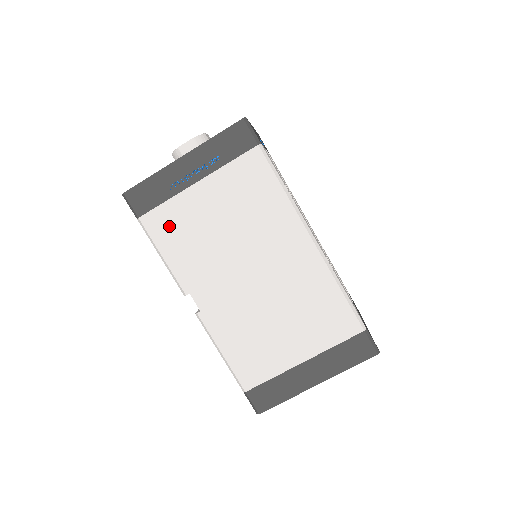
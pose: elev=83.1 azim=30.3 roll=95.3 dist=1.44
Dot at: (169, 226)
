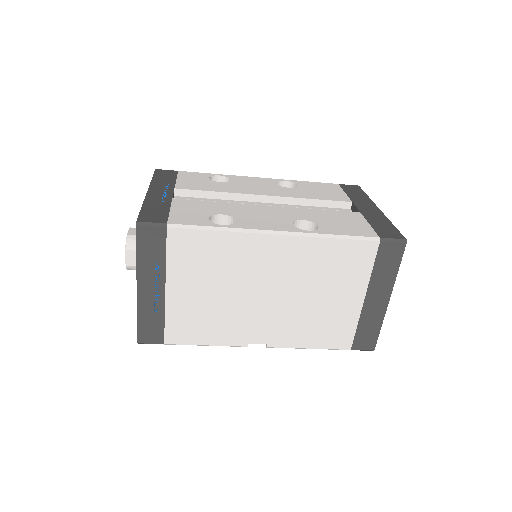
Dot at: (186, 328)
